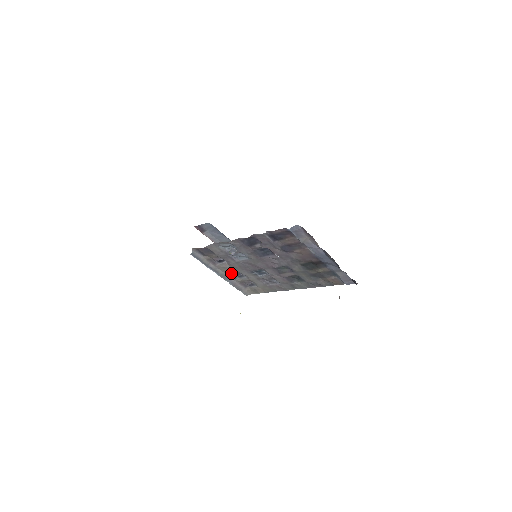
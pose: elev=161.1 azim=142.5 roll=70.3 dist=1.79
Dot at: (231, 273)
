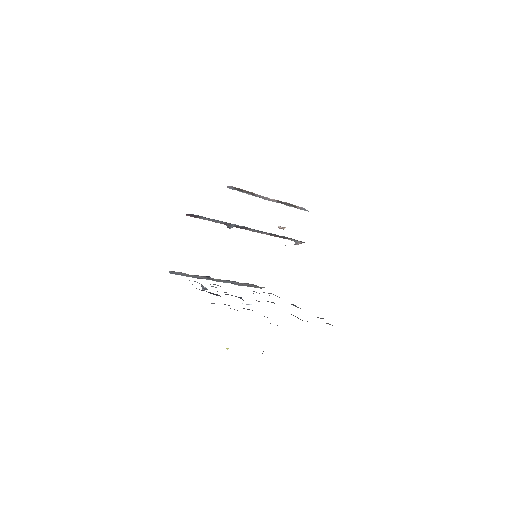
Dot at: (227, 280)
